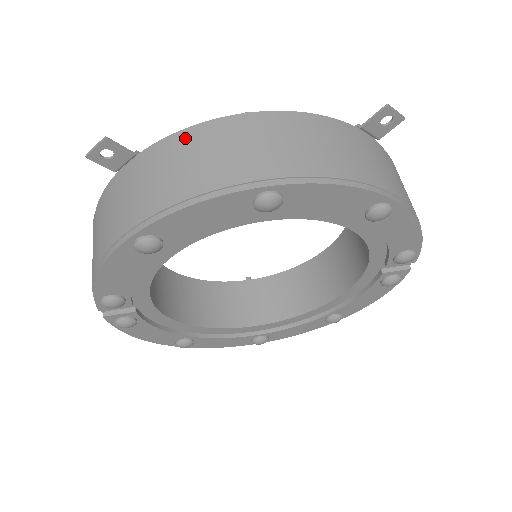
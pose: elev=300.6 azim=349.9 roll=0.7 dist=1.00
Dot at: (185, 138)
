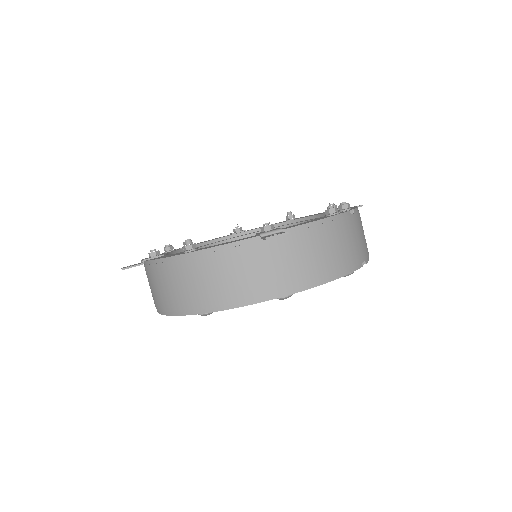
Dot at: (157, 268)
